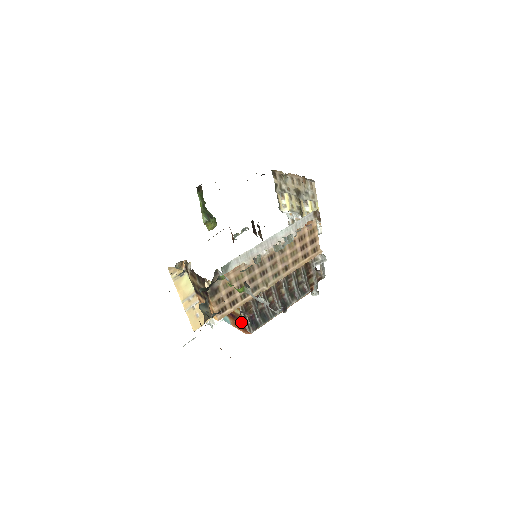
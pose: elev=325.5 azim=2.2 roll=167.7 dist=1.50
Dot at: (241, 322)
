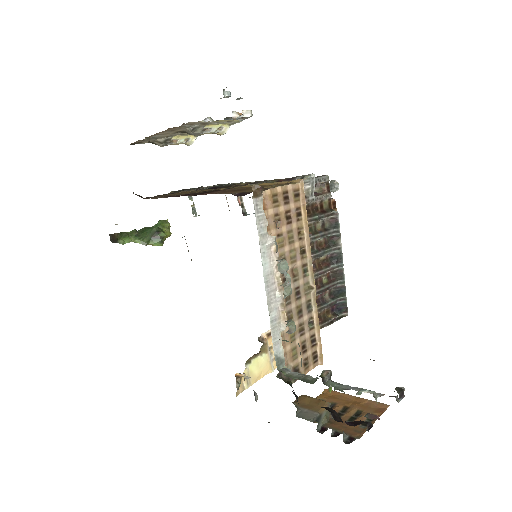
Dot at: occluded
